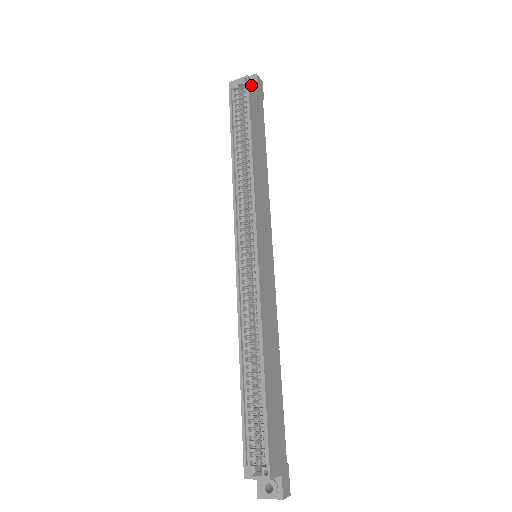
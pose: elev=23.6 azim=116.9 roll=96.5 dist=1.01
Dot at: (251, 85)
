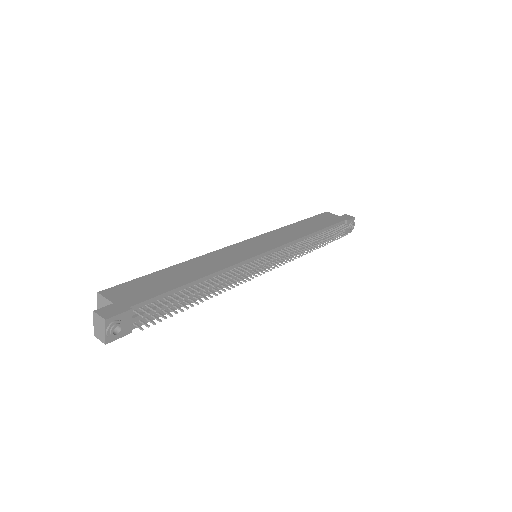
Dot at: (328, 214)
